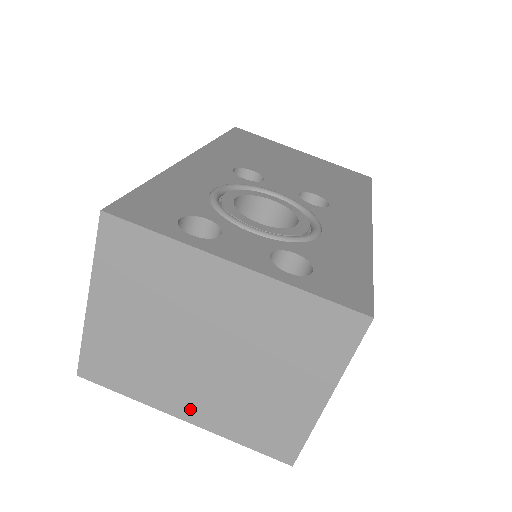
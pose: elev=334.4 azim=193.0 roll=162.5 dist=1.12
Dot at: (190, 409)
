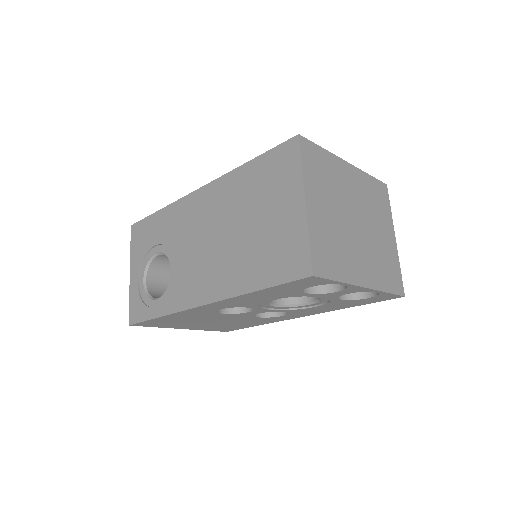
Dot at: (365, 275)
